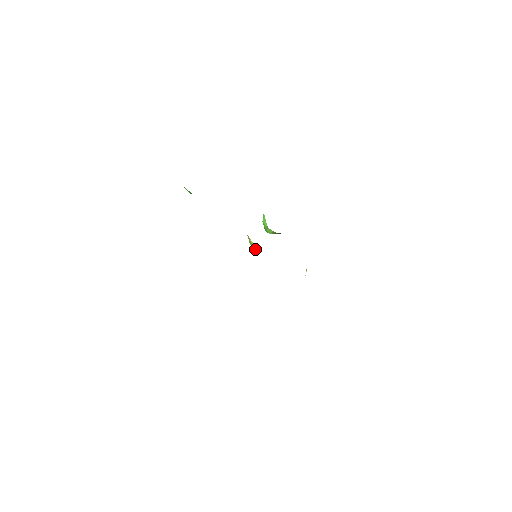
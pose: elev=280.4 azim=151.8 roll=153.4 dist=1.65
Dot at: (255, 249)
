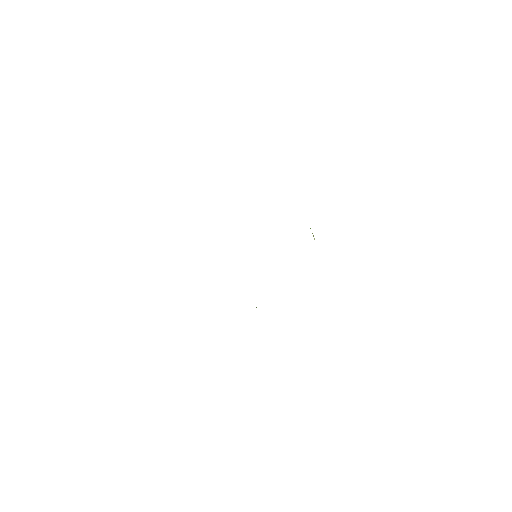
Dot at: occluded
